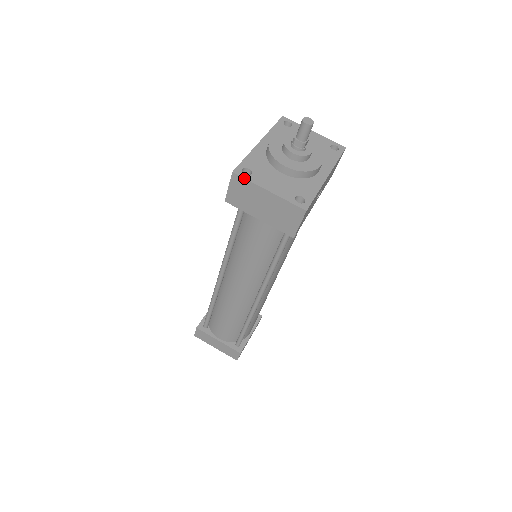
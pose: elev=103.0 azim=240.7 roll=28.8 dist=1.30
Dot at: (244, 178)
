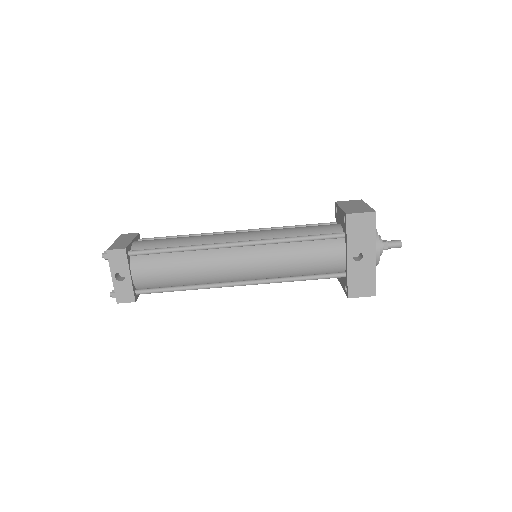
Dot at: occluded
